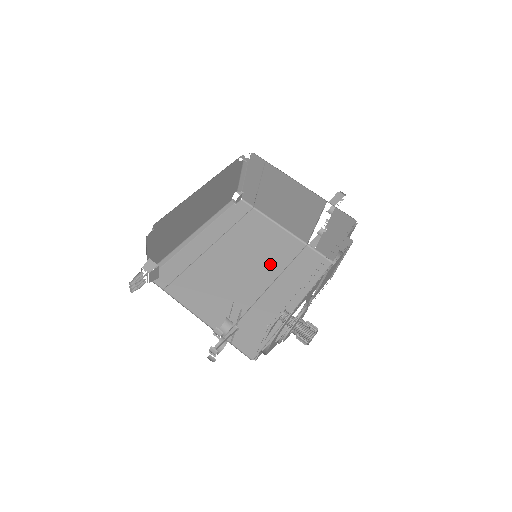
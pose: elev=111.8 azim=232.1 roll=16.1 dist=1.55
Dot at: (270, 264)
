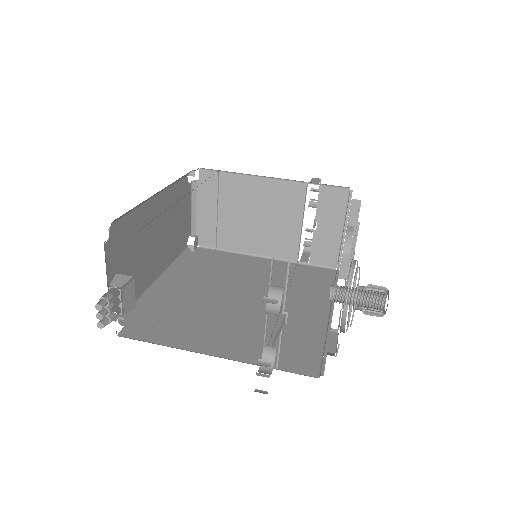
Dot at: occluded
